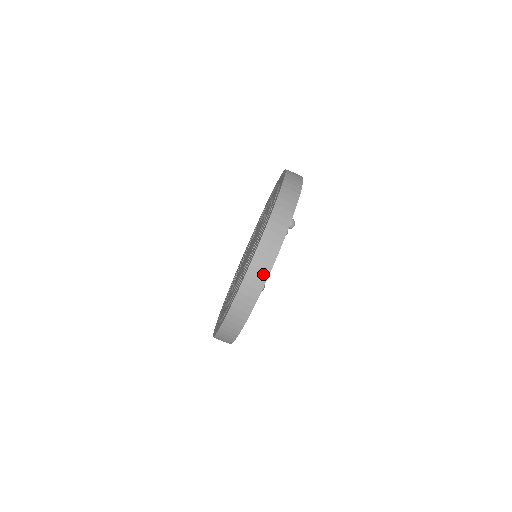
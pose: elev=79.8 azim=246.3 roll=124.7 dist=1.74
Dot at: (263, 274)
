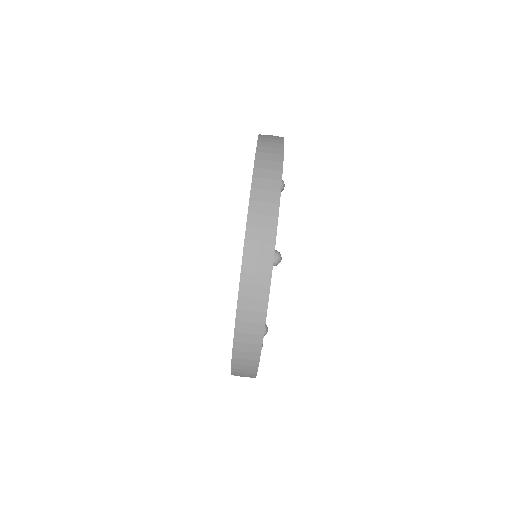
Dot at: (255, 337)
